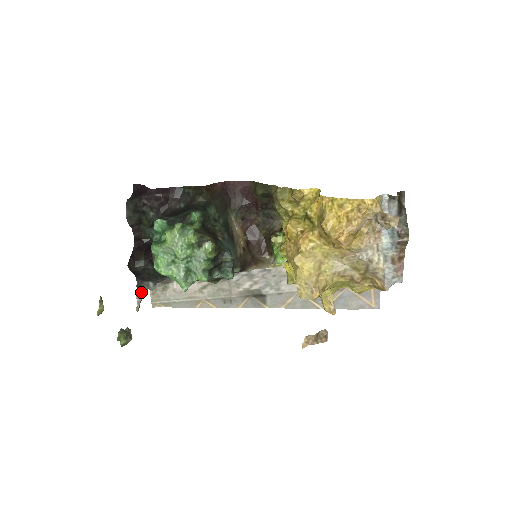
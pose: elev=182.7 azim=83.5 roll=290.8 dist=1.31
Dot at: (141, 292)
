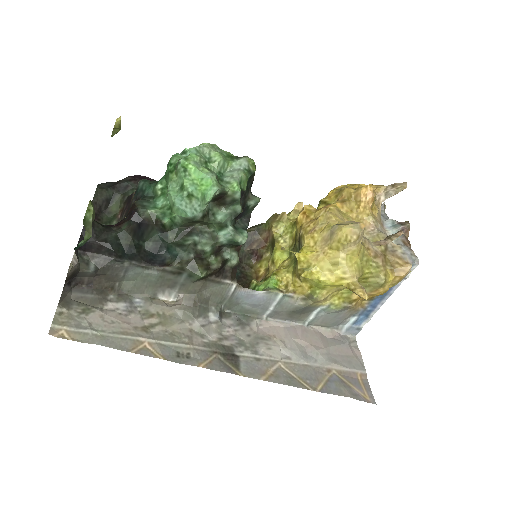
Dot at: occluded
